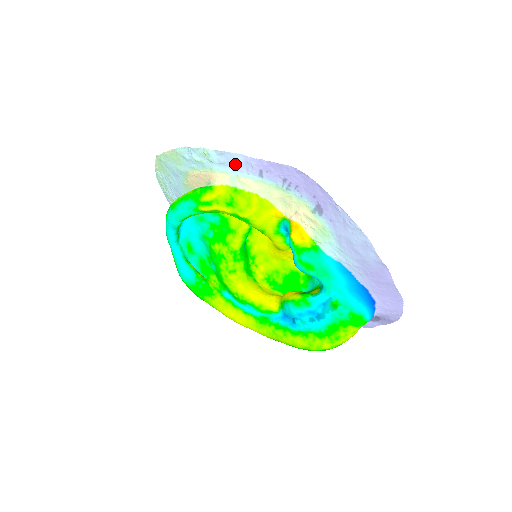
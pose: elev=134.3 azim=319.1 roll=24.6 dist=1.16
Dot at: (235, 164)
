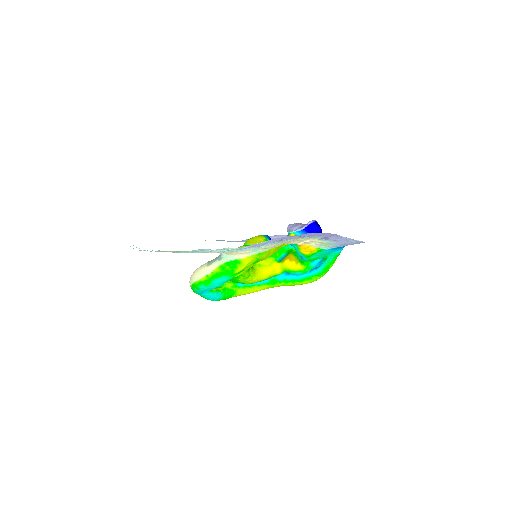
Dot at: (259, 245)
